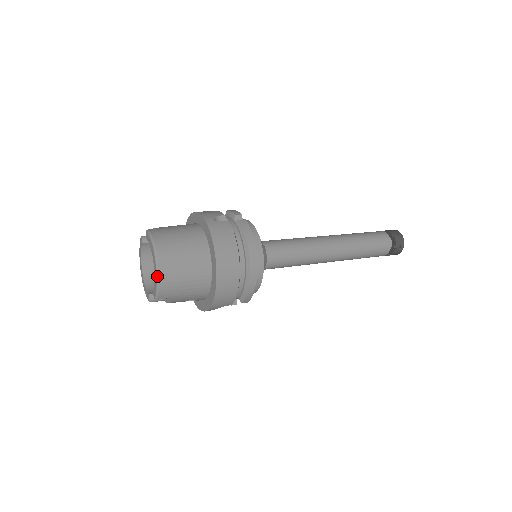
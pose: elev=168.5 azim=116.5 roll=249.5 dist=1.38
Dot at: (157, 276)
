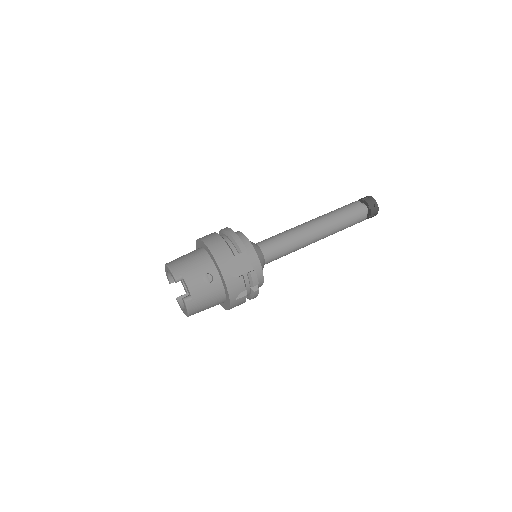
Dot at: occluded
